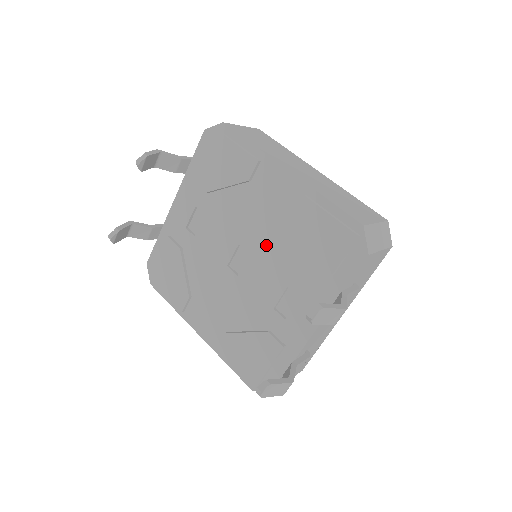
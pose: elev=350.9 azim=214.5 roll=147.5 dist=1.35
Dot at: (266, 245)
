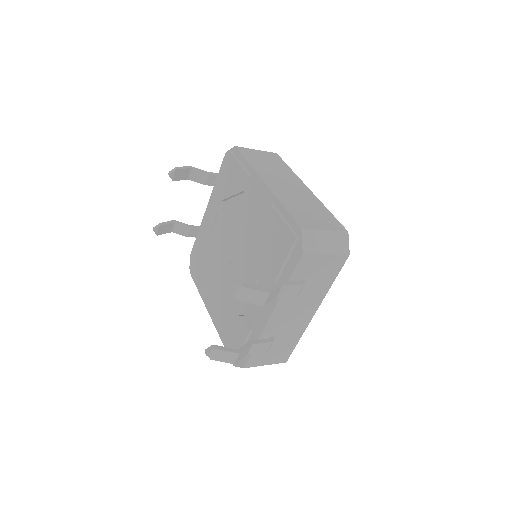
Dot at: (249, 244)
